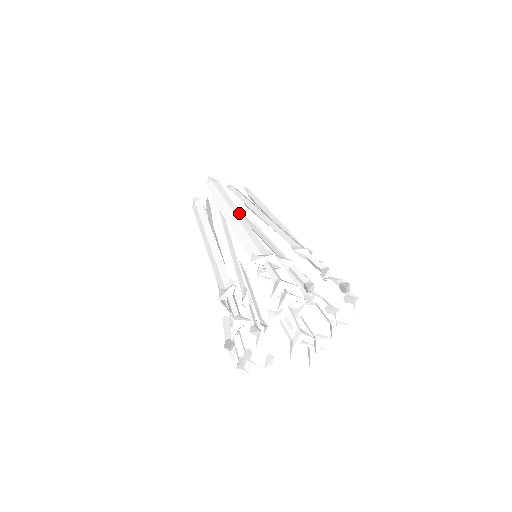
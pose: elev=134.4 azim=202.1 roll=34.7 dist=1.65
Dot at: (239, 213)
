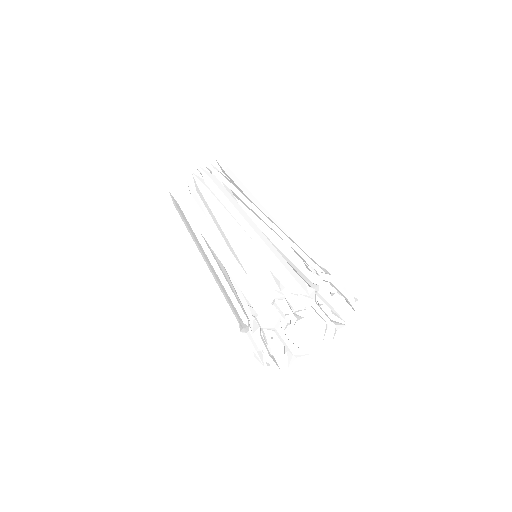
Dot at: (263, 235)
